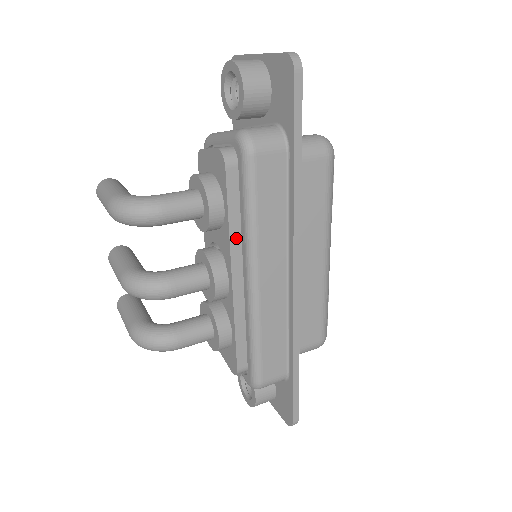
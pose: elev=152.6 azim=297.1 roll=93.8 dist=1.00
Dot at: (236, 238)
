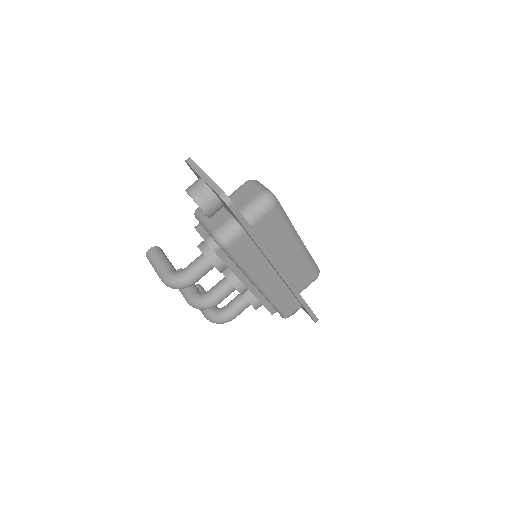
Dot at: (239, 272)
